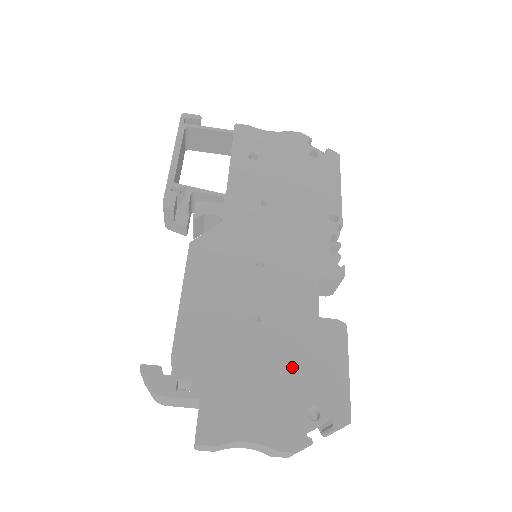
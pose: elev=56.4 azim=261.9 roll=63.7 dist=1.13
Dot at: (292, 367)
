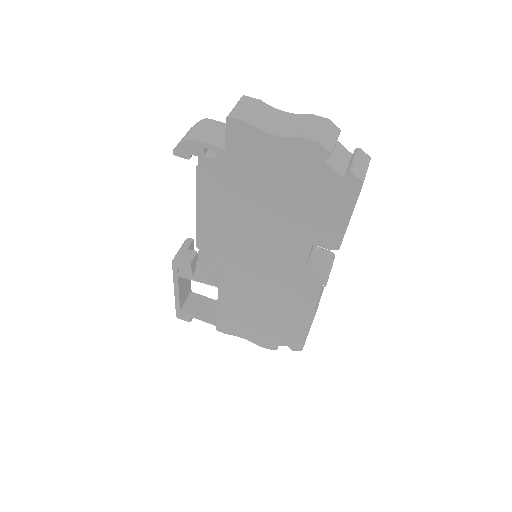
Dot at: occluded
